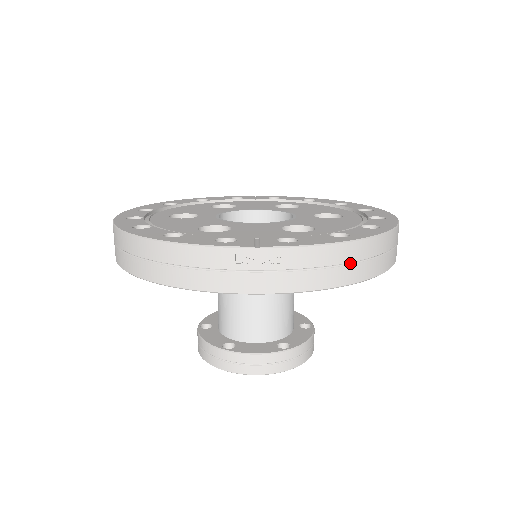
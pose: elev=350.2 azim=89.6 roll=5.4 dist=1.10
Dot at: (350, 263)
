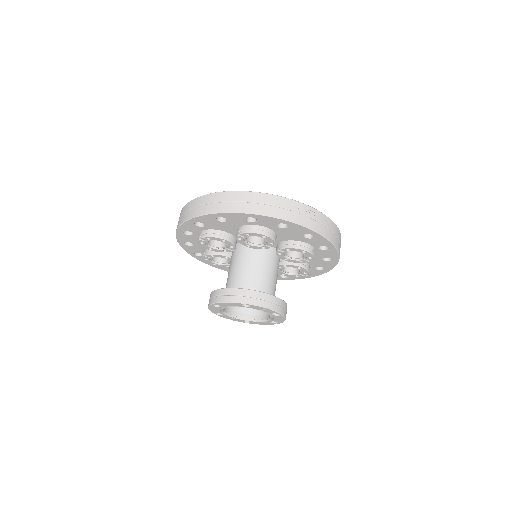
Dot at: (335, 235)
